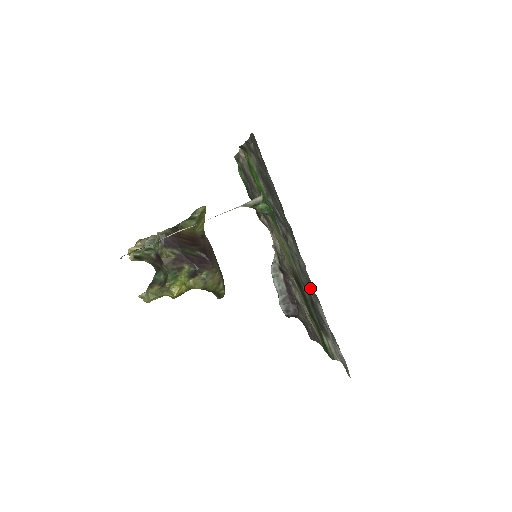
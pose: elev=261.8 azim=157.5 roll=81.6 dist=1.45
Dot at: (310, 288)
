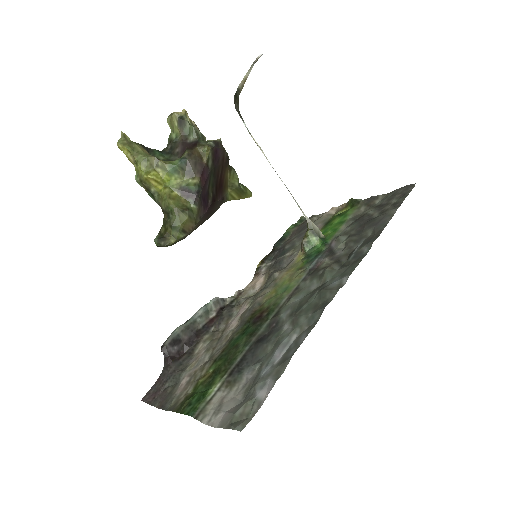
Dot at: (311, 310)
